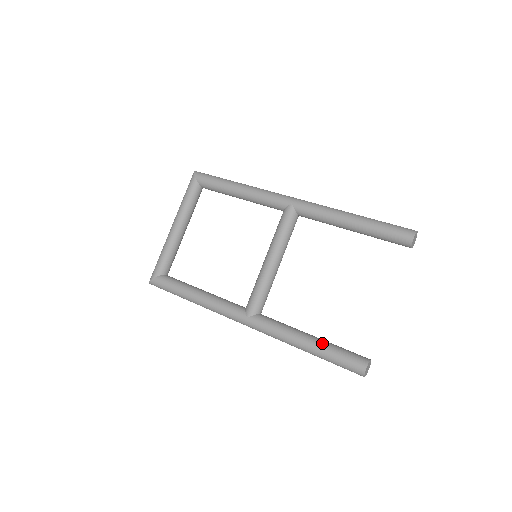
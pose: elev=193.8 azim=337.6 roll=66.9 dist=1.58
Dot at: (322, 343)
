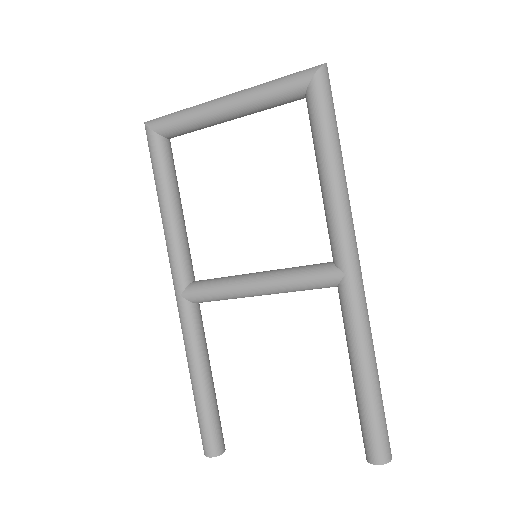
Dot at: (207, 398)
